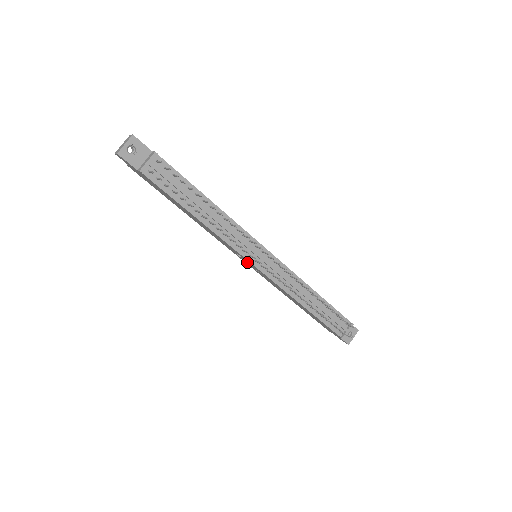
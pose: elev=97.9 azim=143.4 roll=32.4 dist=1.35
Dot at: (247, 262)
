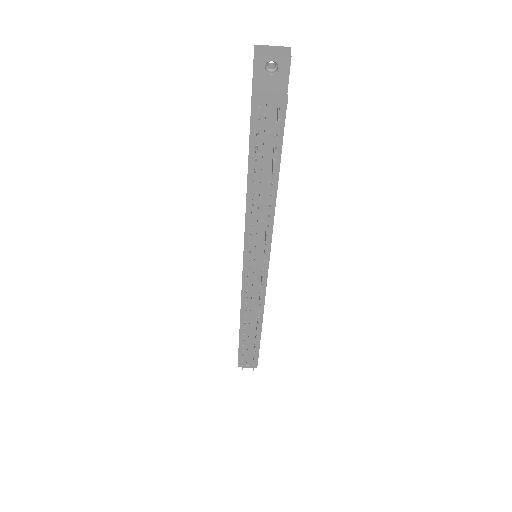
Dot at: occluded
